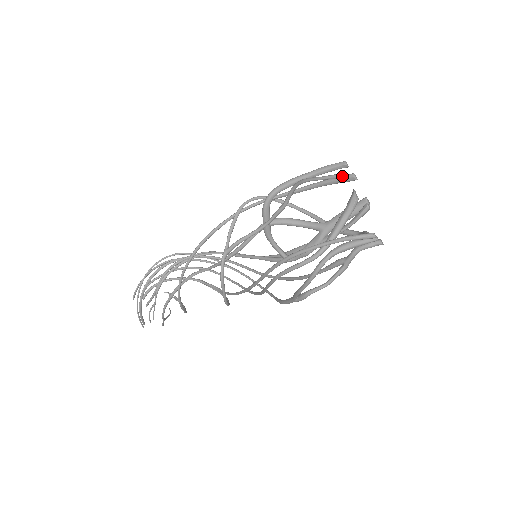
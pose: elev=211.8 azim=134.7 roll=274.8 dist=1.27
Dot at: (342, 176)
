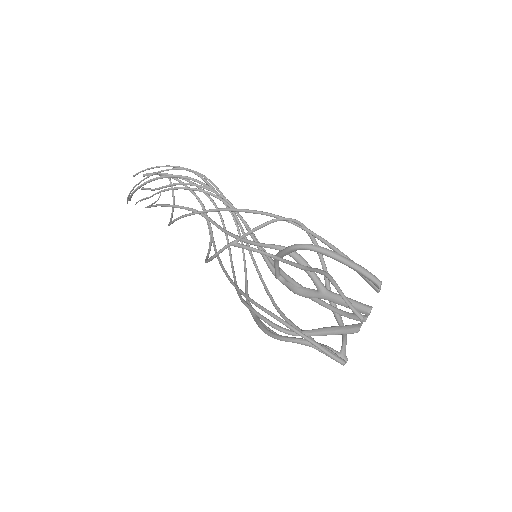
Dot at: (361, 320)
